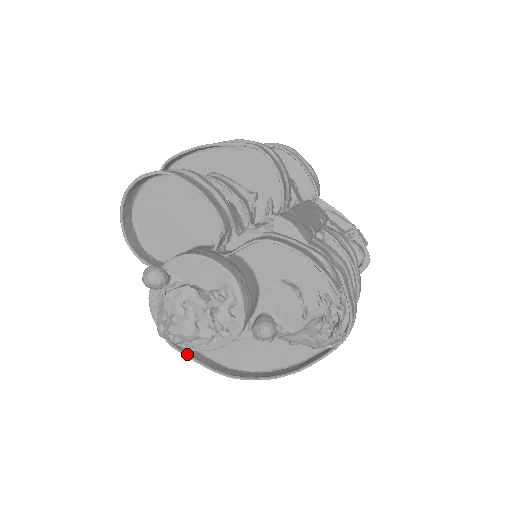
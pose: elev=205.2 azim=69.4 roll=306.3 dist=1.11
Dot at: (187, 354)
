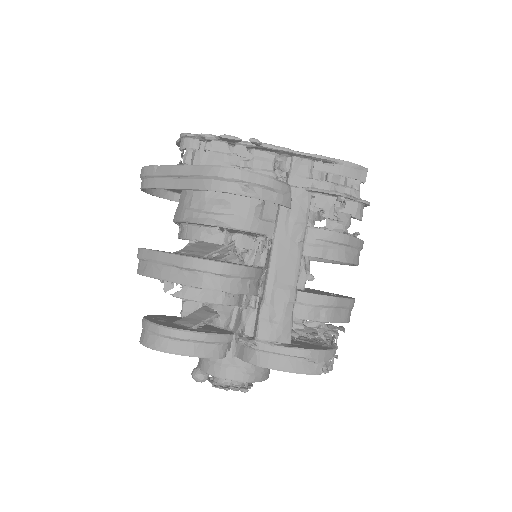
Dot at: occluded
